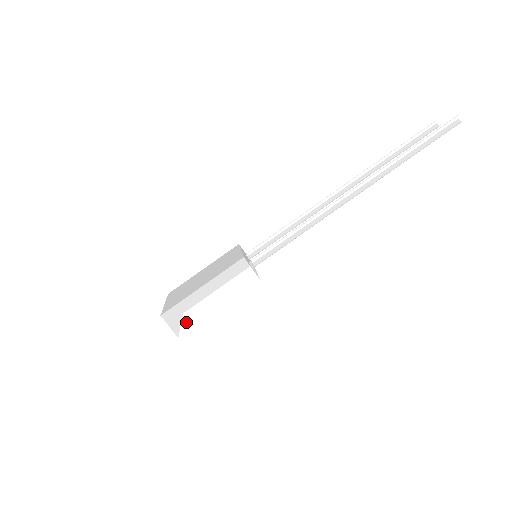
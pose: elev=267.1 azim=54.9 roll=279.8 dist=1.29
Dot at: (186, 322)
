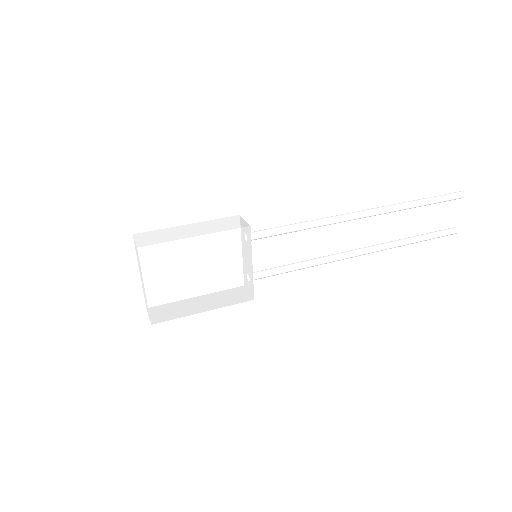
Dot at: (155, 240)
